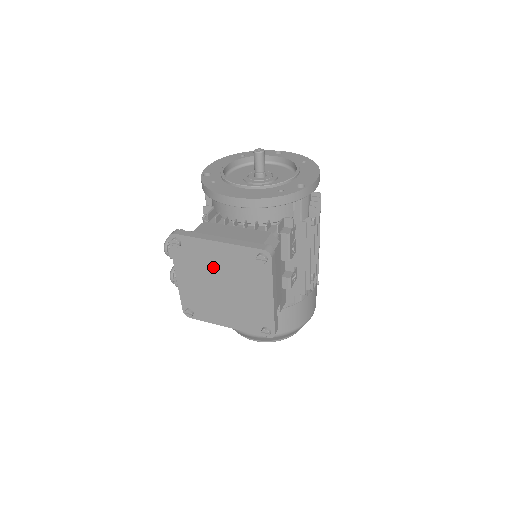
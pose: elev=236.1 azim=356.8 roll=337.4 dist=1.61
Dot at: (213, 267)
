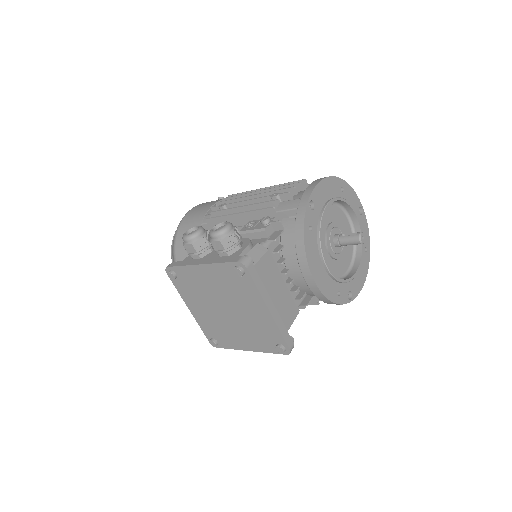
Dot at: (240, 304)
